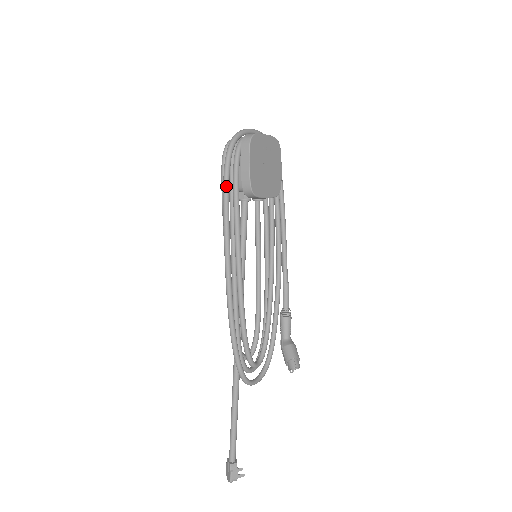
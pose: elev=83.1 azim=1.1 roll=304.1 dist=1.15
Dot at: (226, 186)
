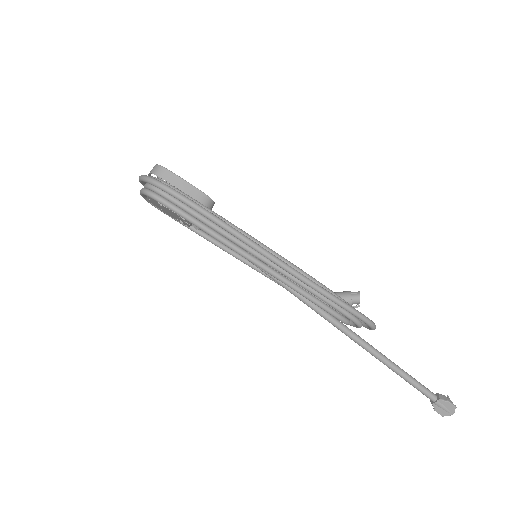
Dot at: (199, 206)
